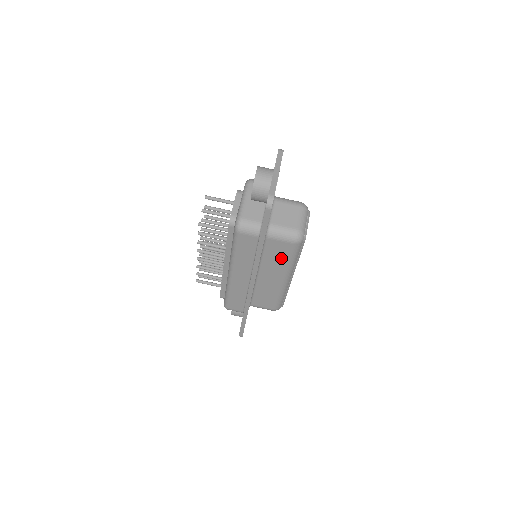
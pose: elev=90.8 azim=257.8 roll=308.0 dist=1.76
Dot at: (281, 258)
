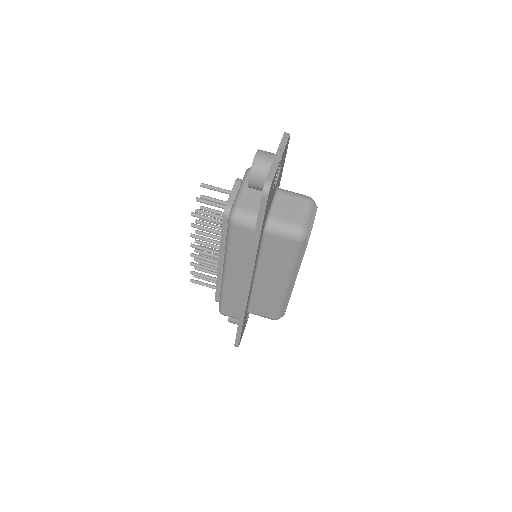
Dot at: (281, 258)
